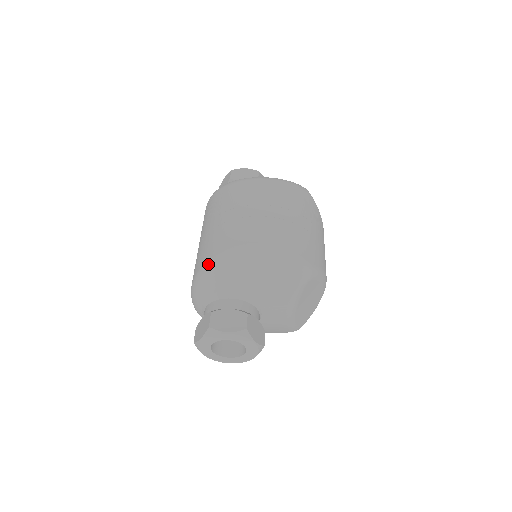
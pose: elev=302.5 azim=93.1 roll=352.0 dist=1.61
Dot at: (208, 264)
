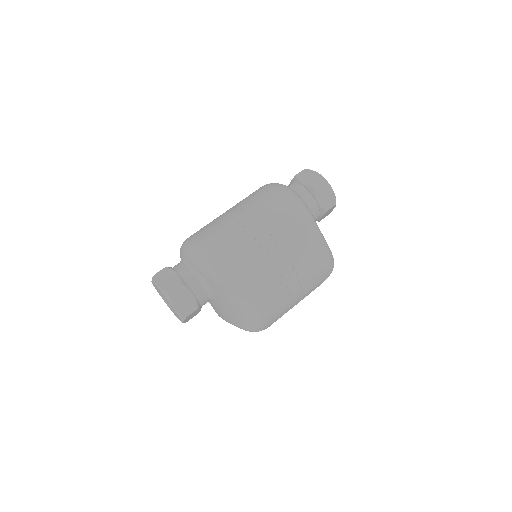
Dot at: (215, 259)
